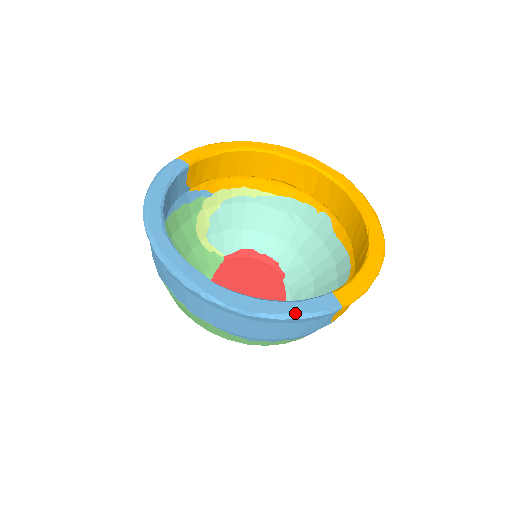
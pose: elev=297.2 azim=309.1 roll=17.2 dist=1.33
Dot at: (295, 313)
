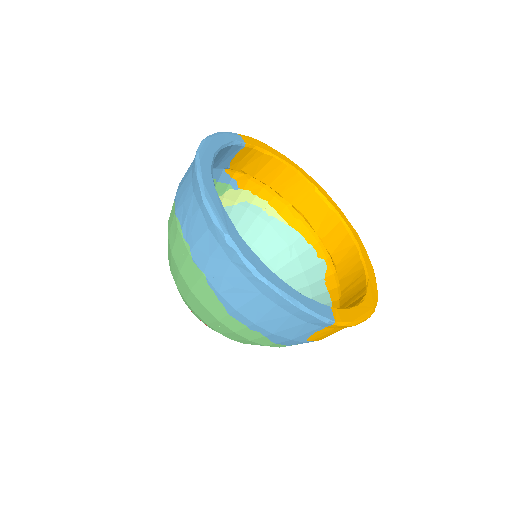
Dot at: (298, 301)
